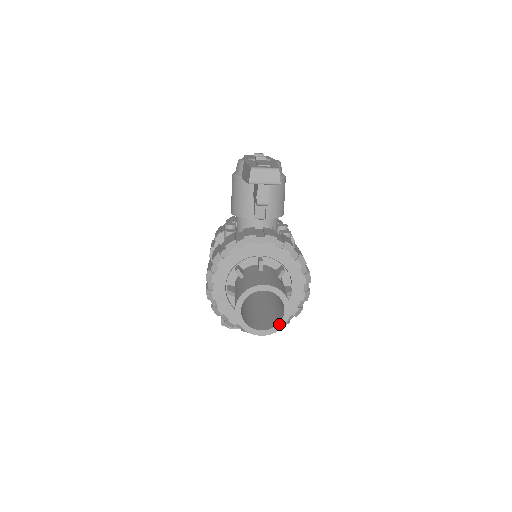
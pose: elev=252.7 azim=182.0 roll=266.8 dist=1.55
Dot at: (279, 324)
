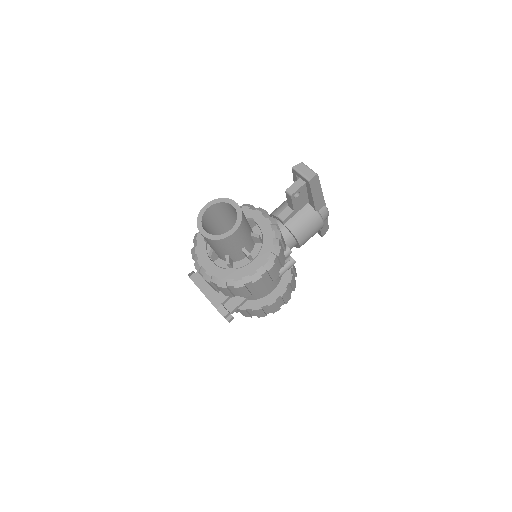
Dot at: (218, 236)
